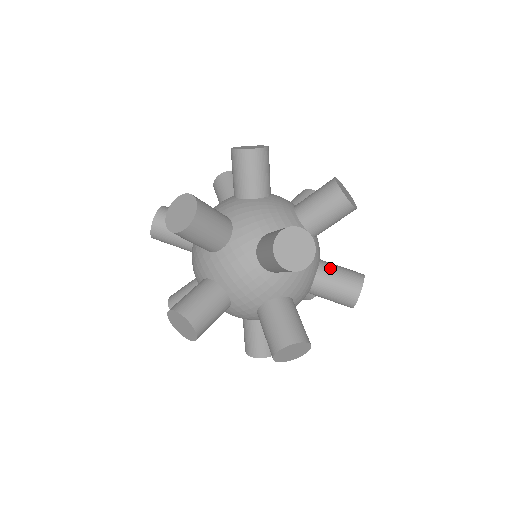
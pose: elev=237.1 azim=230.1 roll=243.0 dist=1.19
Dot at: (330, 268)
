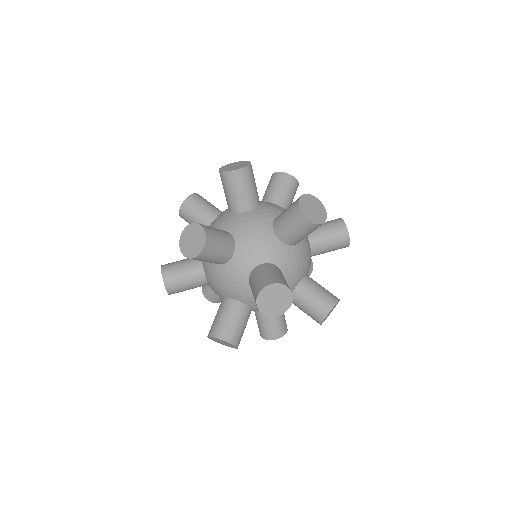
Dot at: (315, 281)
